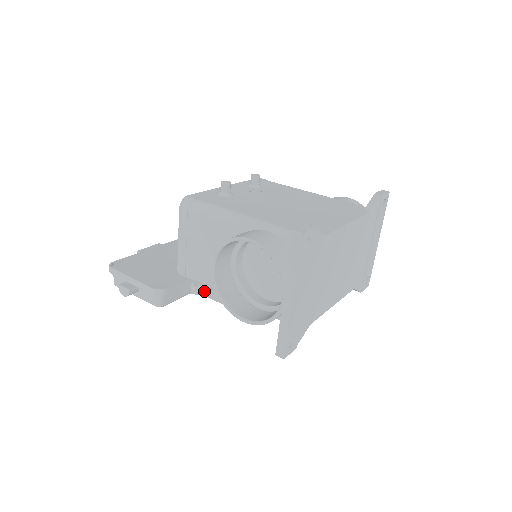
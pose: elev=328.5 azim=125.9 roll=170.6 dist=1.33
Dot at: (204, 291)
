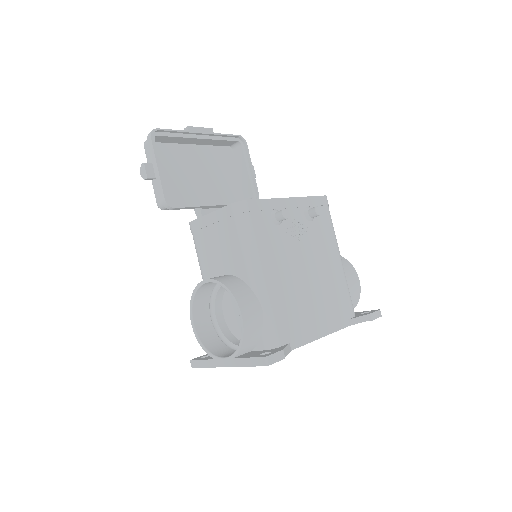
Dot at: occluded
